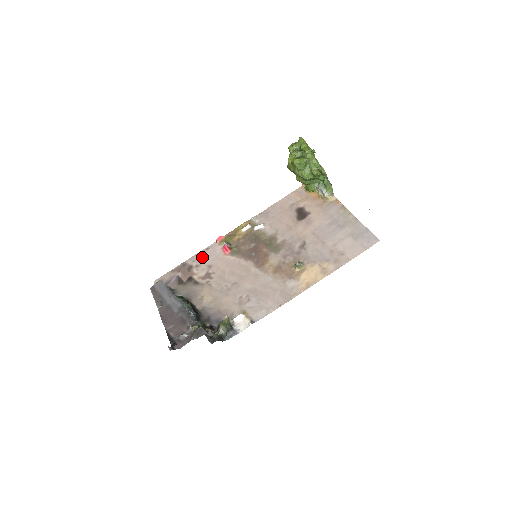
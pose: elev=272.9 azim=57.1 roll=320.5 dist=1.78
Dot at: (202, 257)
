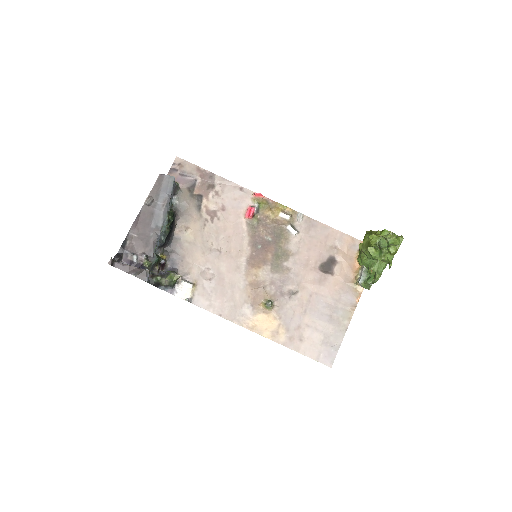
Dot at: (229, 191)
